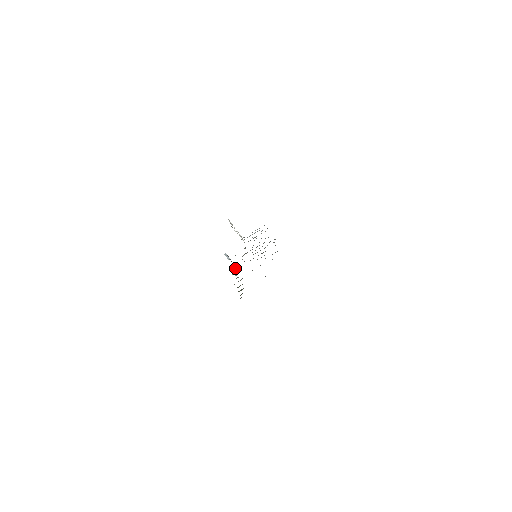
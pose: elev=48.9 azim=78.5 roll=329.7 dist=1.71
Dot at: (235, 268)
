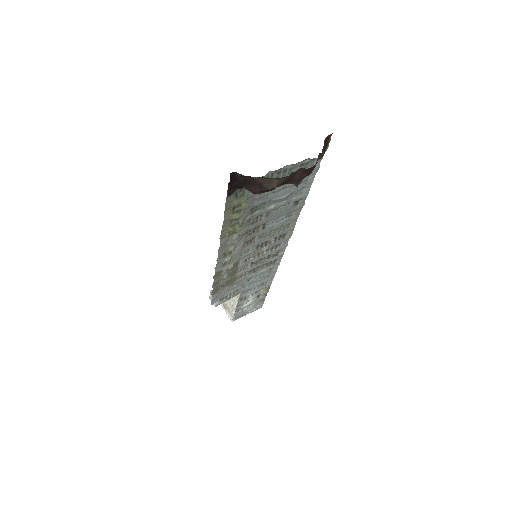
Dot at: occluded
